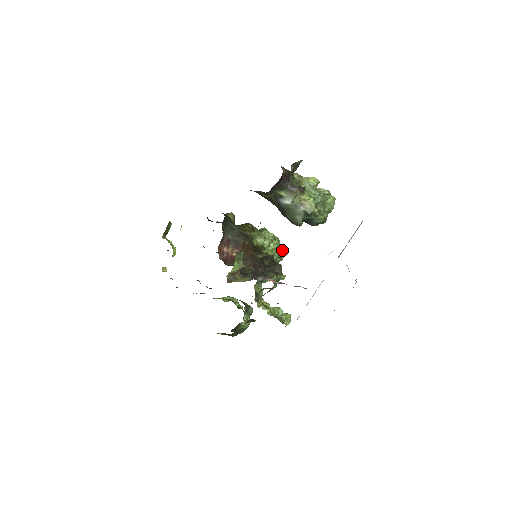
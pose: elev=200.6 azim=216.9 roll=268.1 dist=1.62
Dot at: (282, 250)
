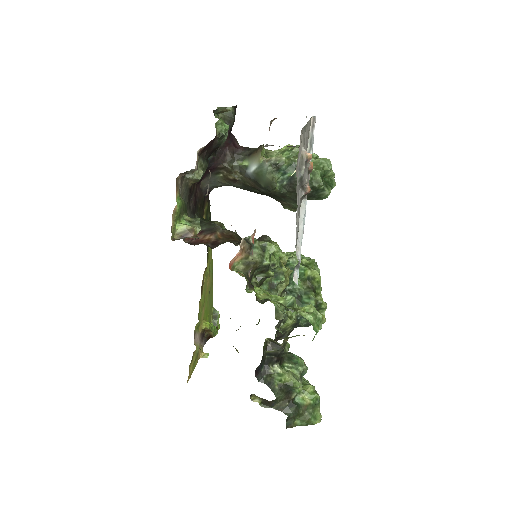
Dot at: (309, 260)
